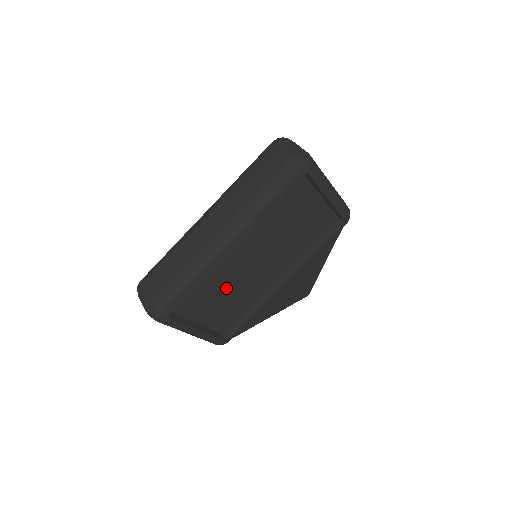
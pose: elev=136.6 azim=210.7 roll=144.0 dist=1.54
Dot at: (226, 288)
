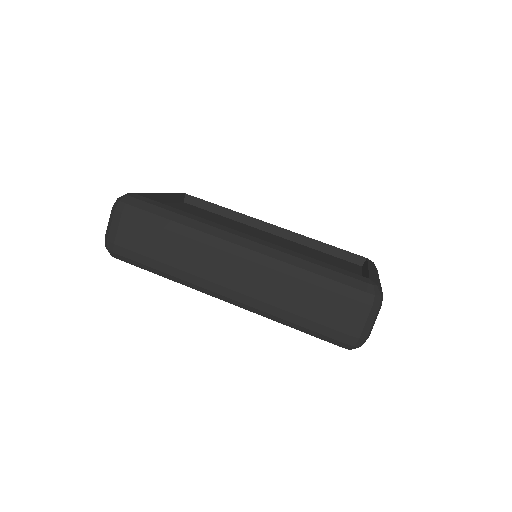
Dot at: occluded
